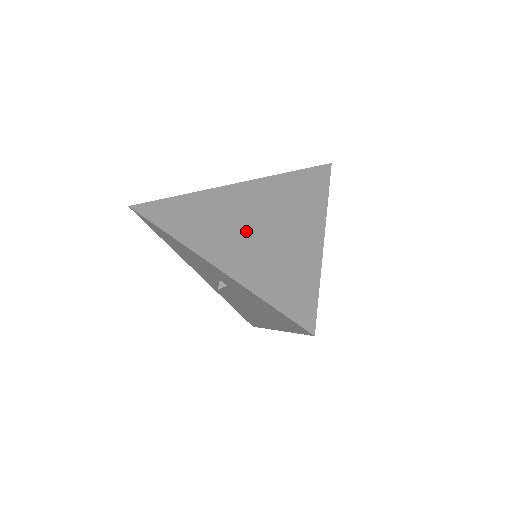
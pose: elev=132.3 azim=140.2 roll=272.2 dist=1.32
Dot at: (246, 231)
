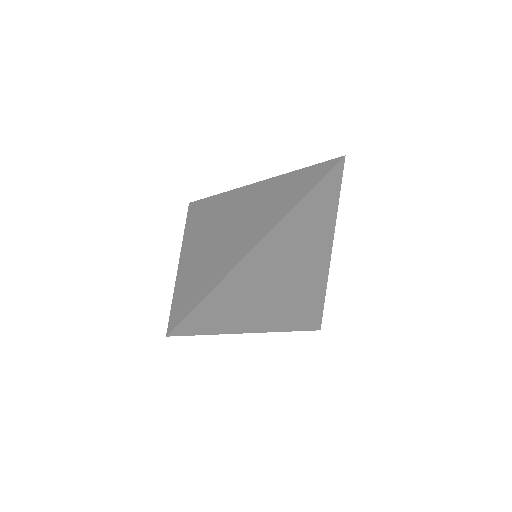
Dot at: (277, 290)
